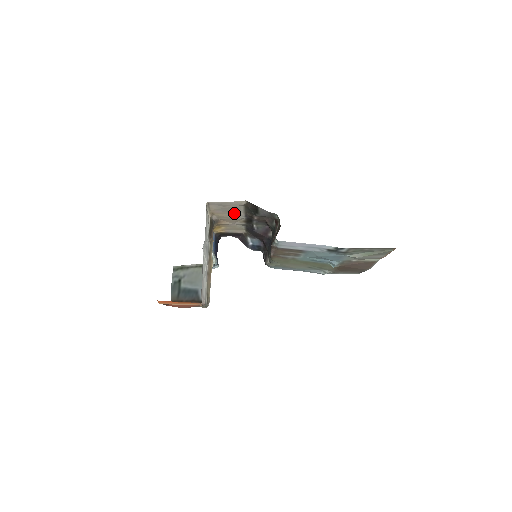
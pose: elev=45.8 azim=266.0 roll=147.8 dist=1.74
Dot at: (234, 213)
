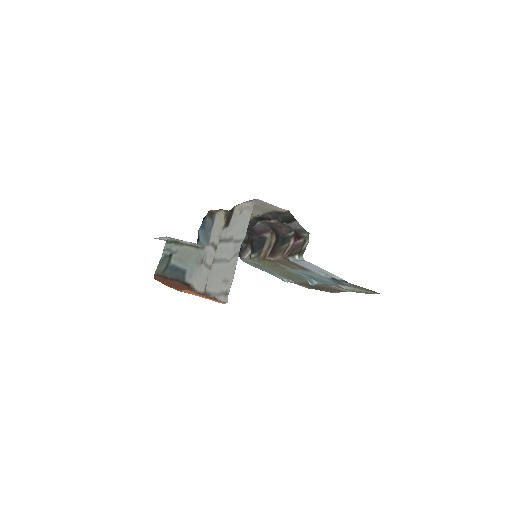
Dot at: (258, 210)
